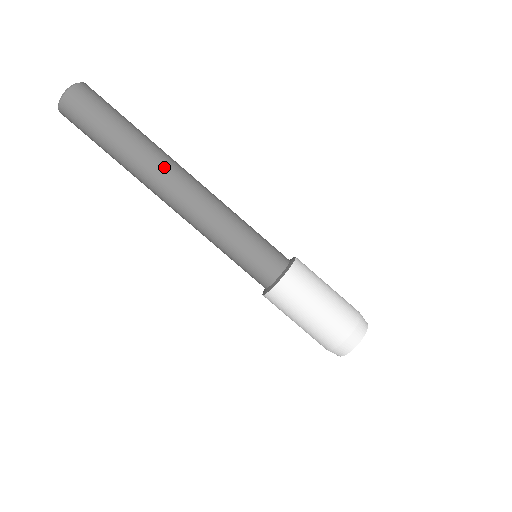
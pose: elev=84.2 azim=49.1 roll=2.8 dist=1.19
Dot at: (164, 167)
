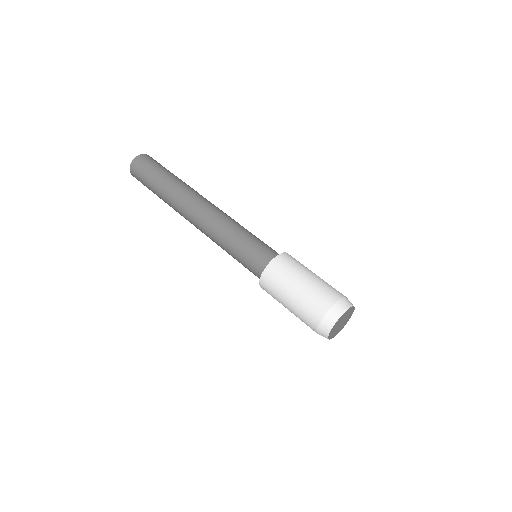
Dot at: occluded
